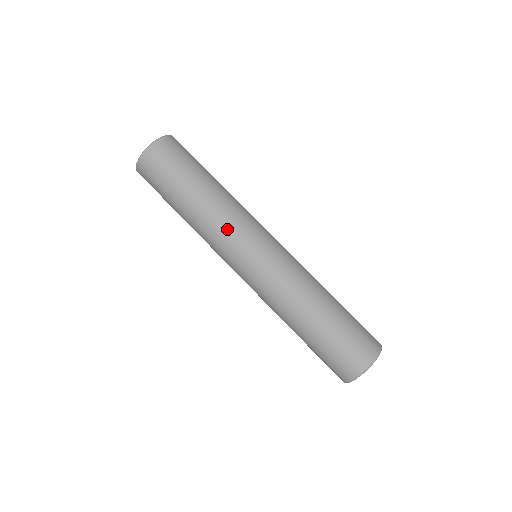
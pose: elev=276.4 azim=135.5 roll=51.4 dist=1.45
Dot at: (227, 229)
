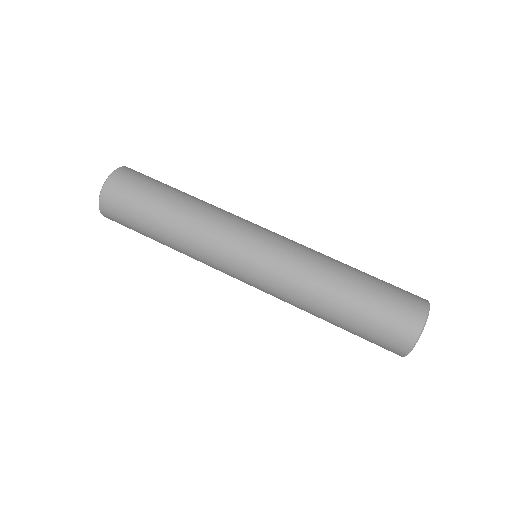
Dot at: (227, 216)
